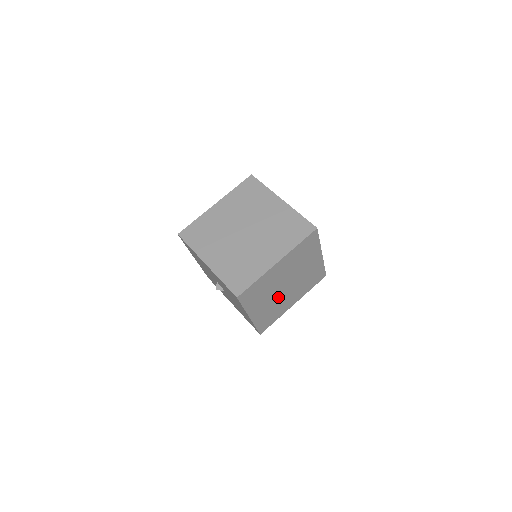
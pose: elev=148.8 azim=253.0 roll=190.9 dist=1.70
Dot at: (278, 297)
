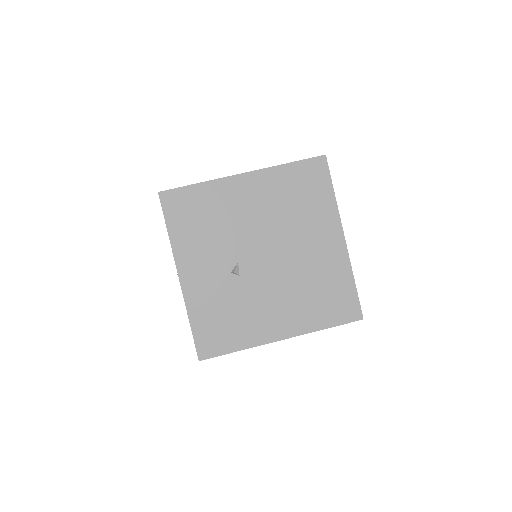
Dot at: (244, 276)
